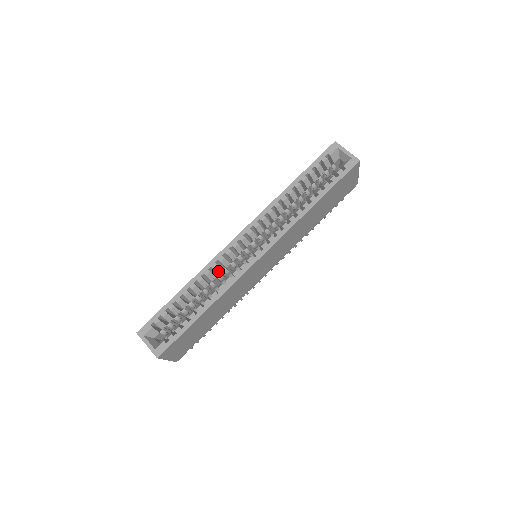
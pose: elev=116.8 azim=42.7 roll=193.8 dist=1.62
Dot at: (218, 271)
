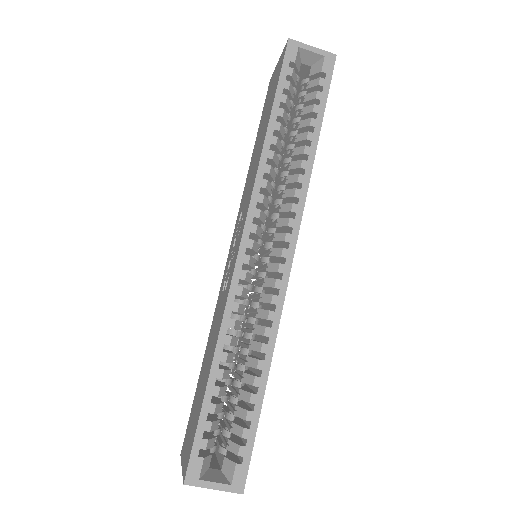
Dot at: (241, 311)
